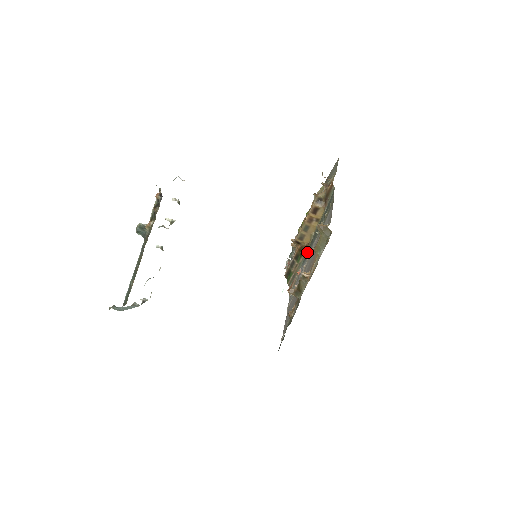
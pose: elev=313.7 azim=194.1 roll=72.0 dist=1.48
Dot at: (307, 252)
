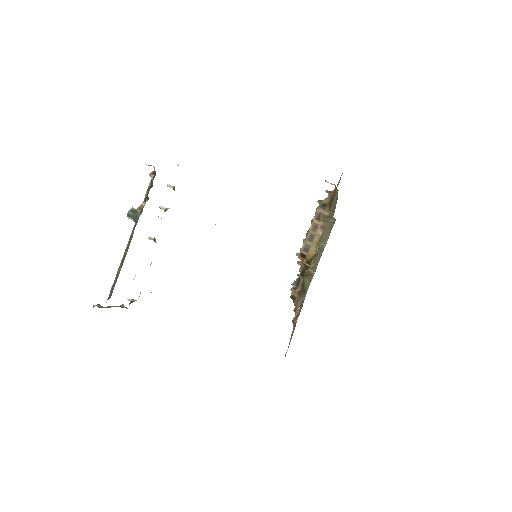
Dot at: (313, 263)
